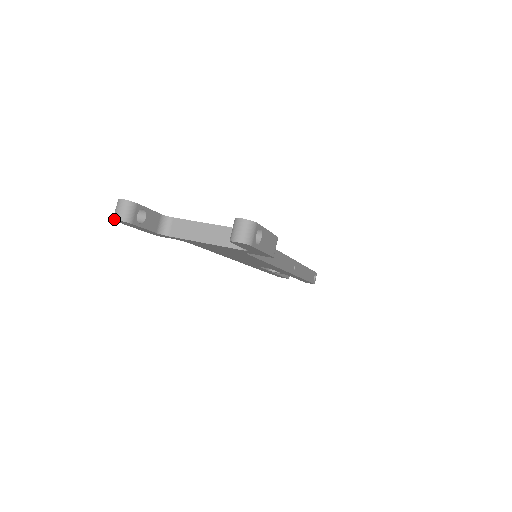
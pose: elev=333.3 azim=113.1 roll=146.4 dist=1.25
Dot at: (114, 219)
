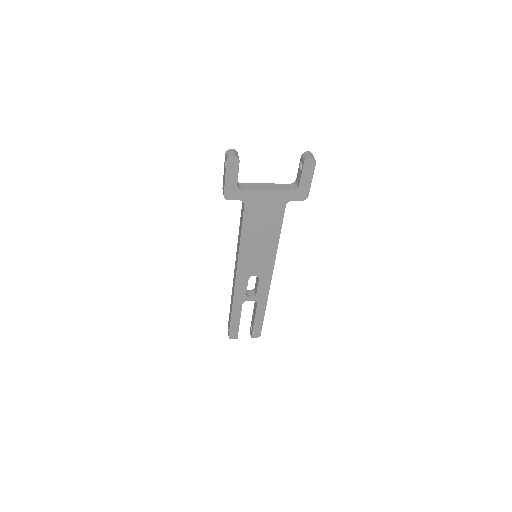
Dot at: (231, 156)
